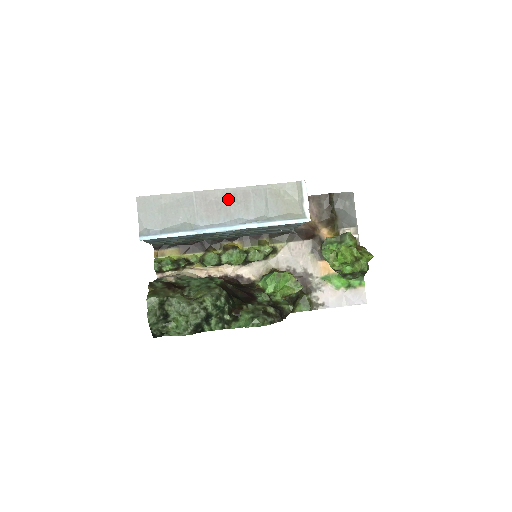
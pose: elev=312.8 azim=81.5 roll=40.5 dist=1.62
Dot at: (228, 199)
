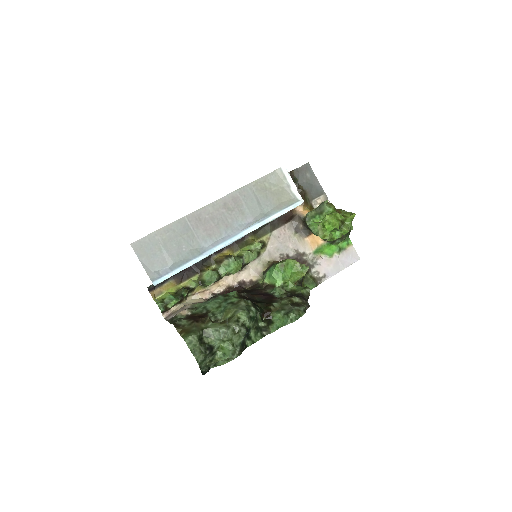
Dot at: (221, 211)
